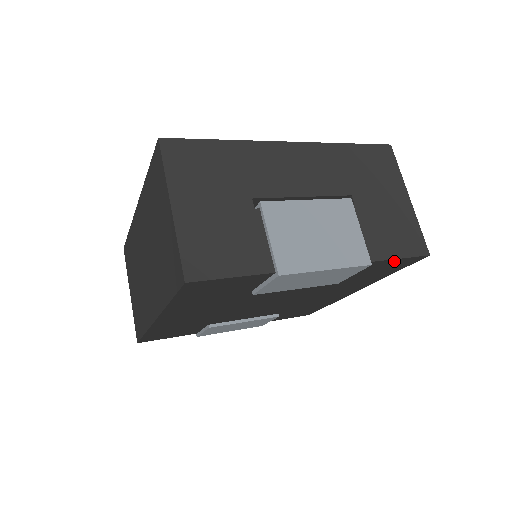
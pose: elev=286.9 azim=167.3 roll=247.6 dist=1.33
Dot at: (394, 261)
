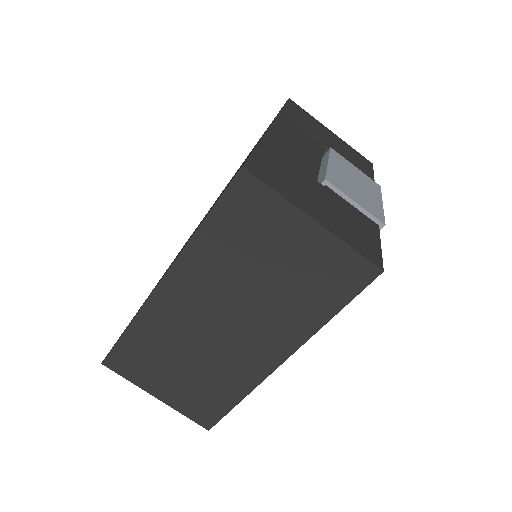
Dot at: occluded
